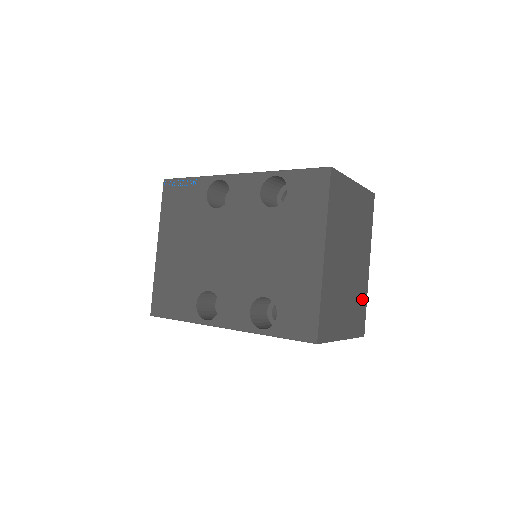
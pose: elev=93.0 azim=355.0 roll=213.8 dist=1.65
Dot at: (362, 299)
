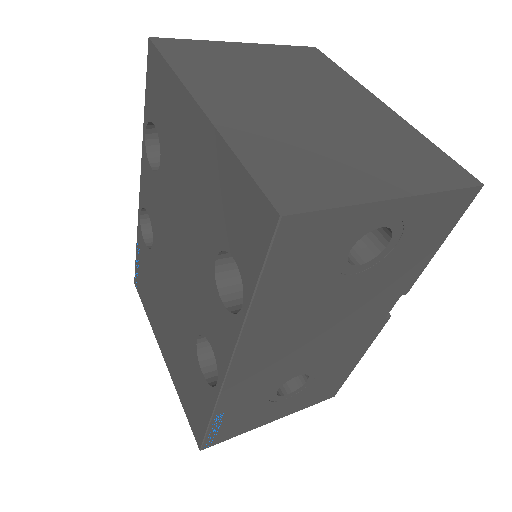
Dot at: (409, 142)
